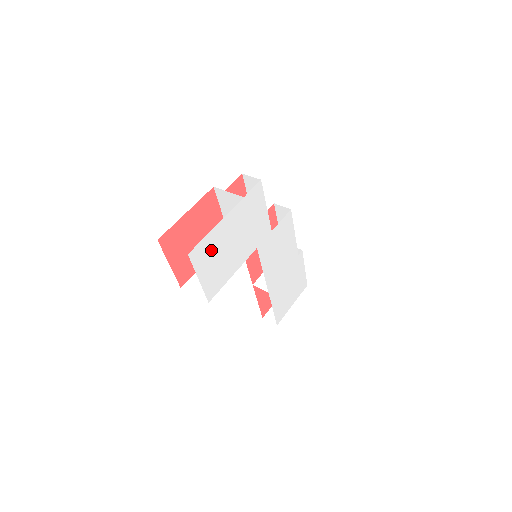
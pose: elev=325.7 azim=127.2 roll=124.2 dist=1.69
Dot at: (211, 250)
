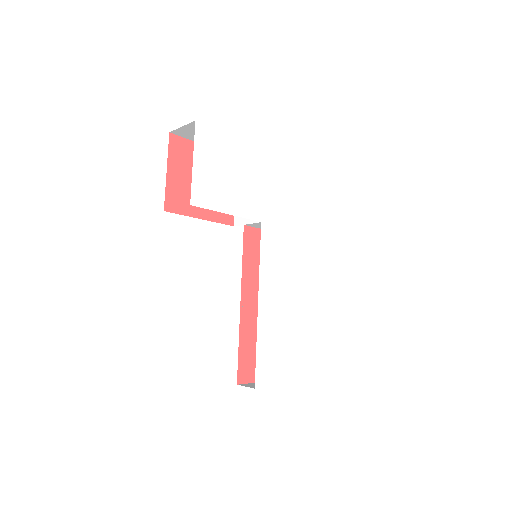
Dot at: (217, 152)
